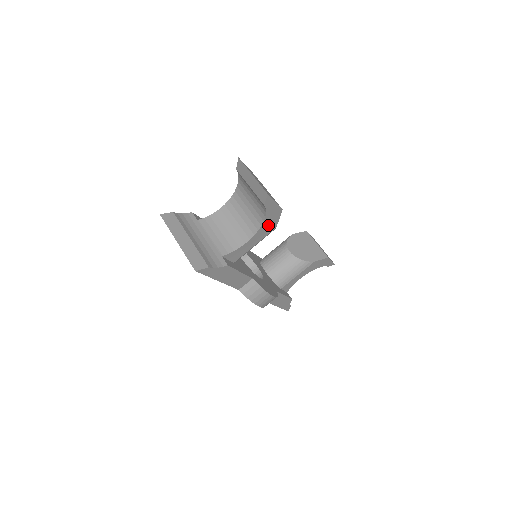
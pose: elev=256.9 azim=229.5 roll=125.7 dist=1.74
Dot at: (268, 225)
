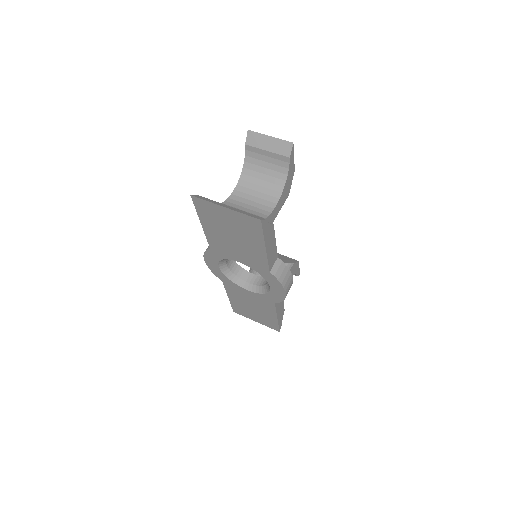
Dot at: (286, 189)
